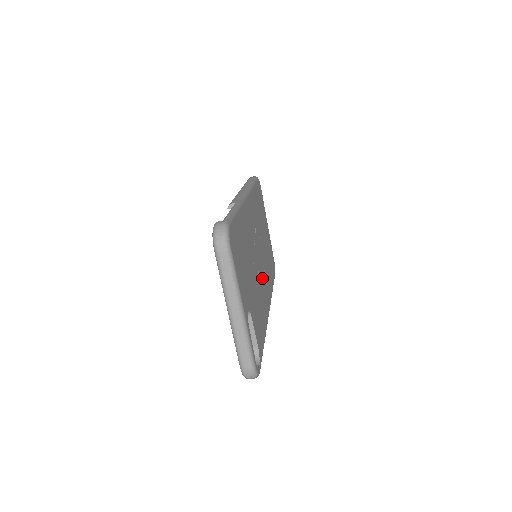
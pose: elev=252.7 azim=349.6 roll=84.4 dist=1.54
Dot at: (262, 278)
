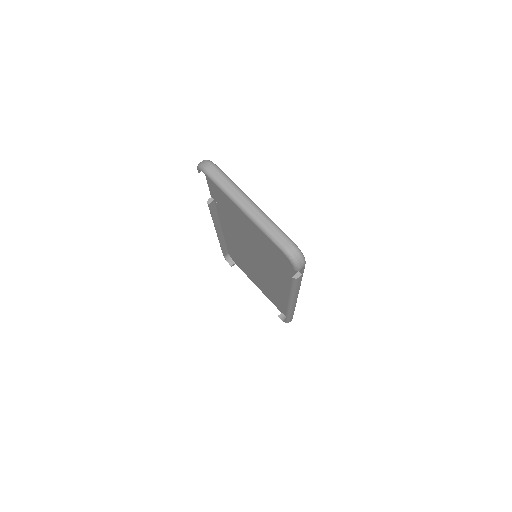
Dot at: occluded
